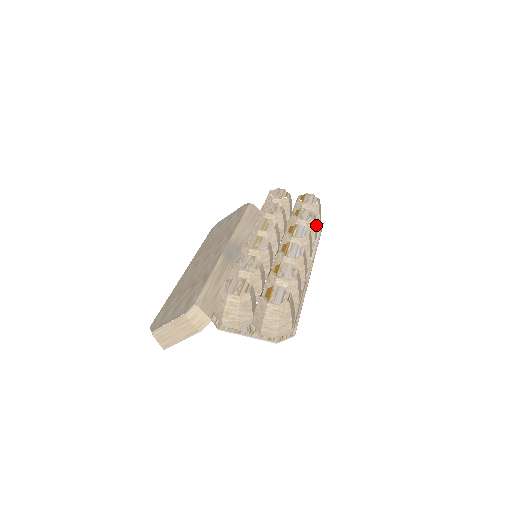
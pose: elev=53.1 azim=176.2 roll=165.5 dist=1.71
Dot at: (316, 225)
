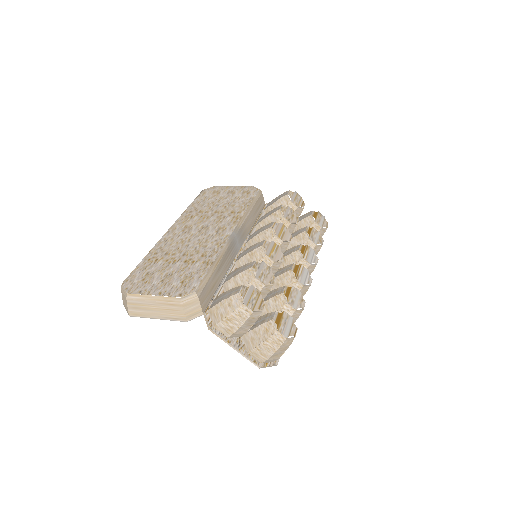
Dot at: occluded
